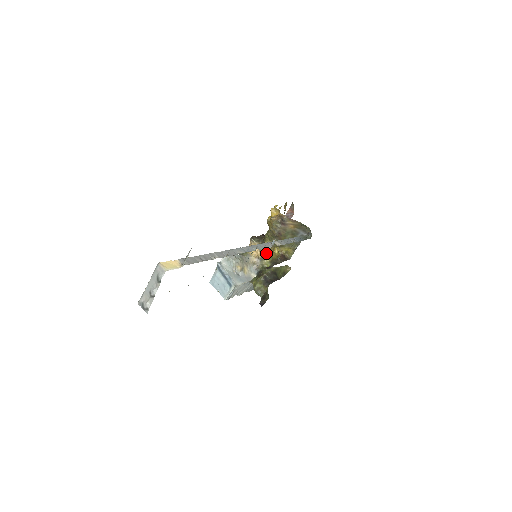
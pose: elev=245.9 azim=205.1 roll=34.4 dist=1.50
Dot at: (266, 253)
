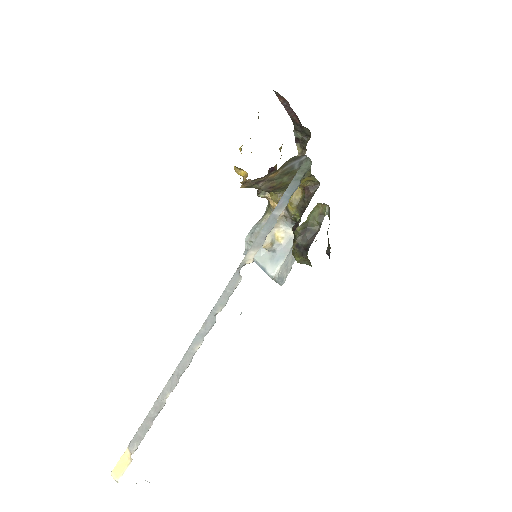
Dot at: occluded
